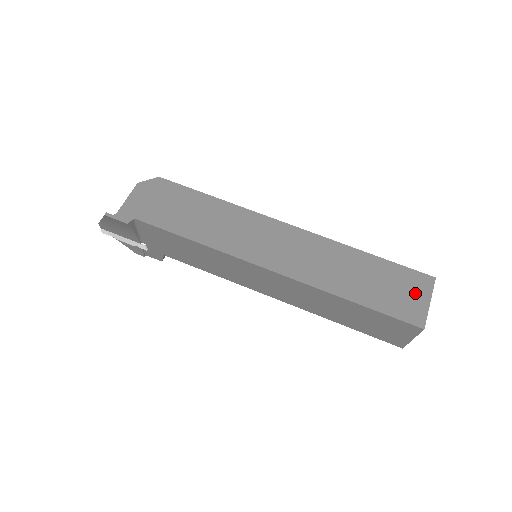
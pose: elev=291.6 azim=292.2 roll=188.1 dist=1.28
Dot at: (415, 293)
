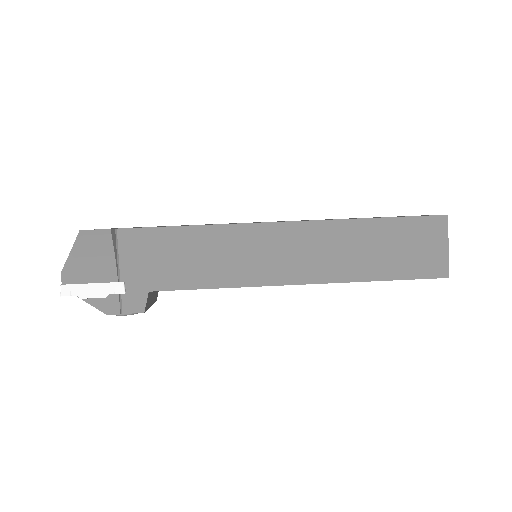
Dot at: occluded
